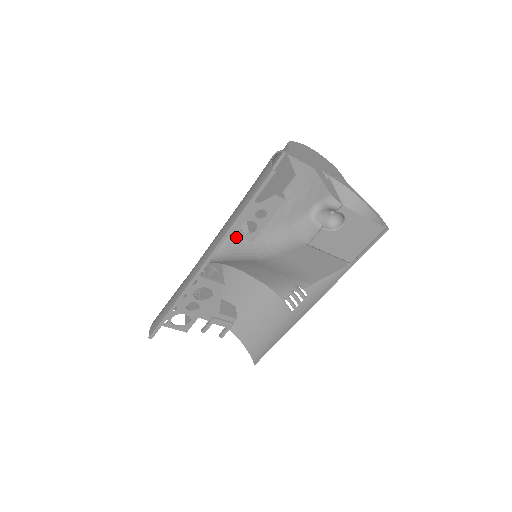
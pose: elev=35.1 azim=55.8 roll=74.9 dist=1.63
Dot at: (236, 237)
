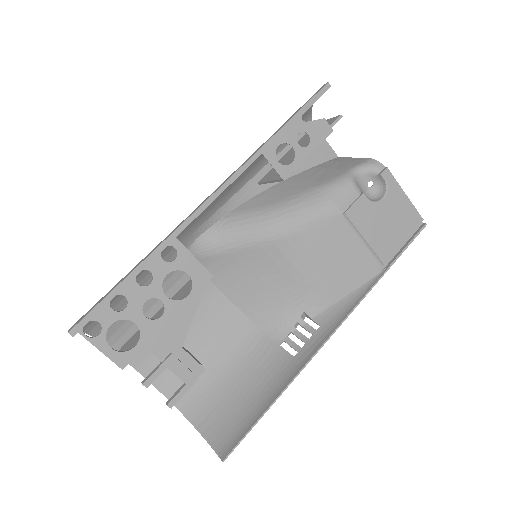
Dot at: (241, 211)
